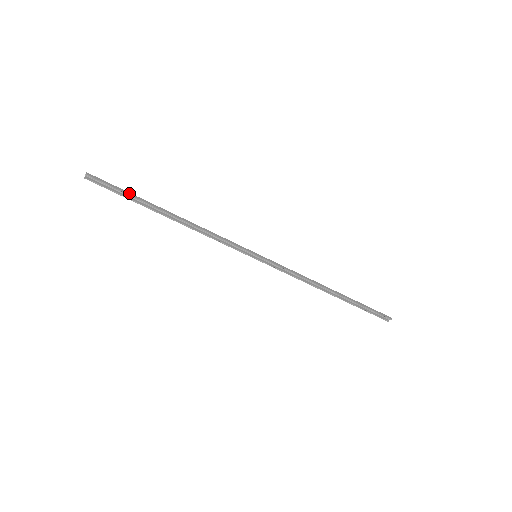
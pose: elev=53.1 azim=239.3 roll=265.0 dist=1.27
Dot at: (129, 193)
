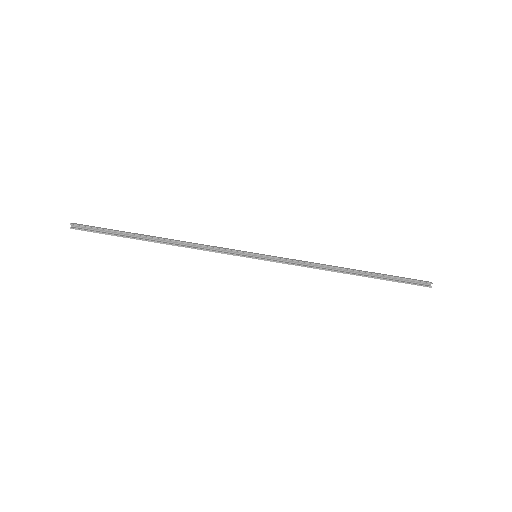
Dot at: (114, 230)
